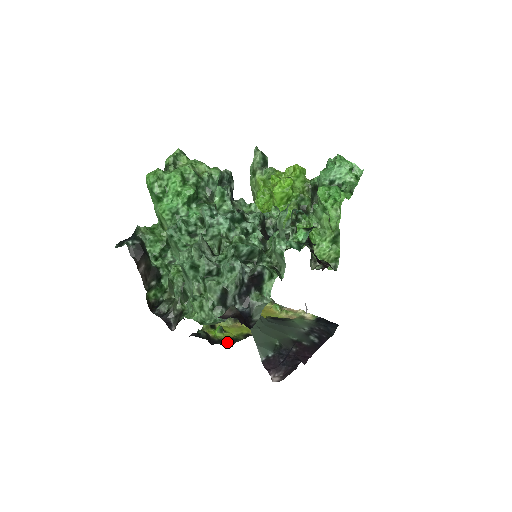
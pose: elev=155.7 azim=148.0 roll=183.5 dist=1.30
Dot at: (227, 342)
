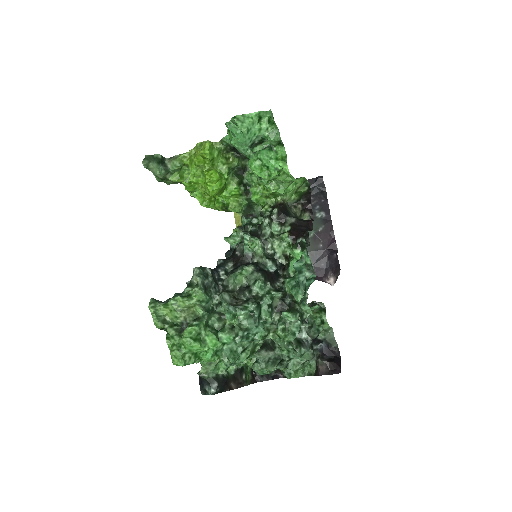
Dot at: occluded
